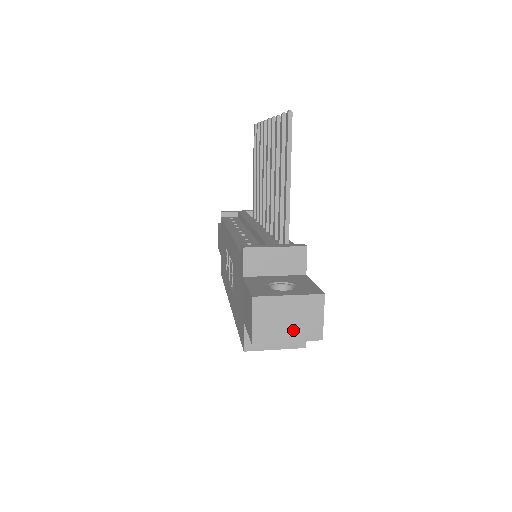
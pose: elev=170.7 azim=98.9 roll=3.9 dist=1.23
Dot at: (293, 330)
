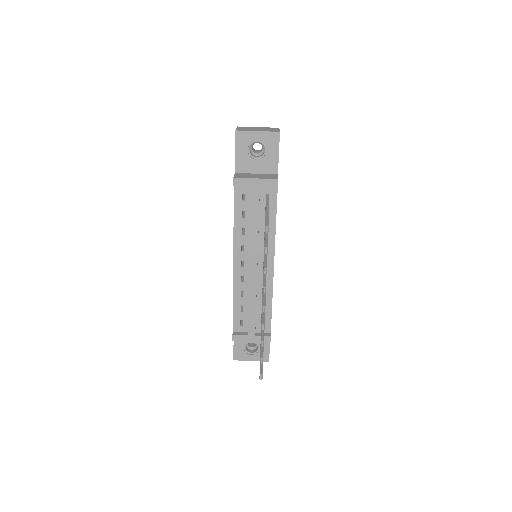
Dot at: occluded
